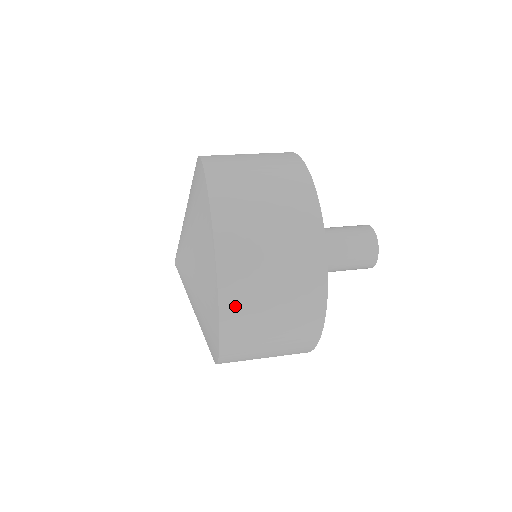
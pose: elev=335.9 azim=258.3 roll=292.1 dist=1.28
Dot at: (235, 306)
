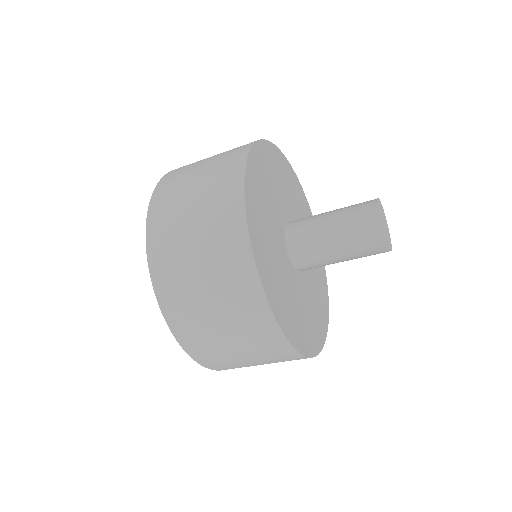
Dot at: occluded
